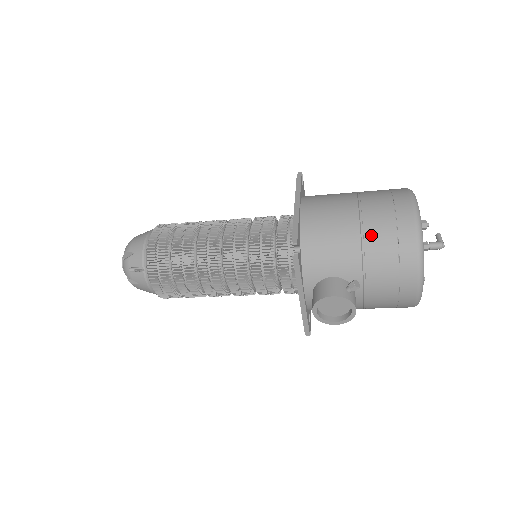
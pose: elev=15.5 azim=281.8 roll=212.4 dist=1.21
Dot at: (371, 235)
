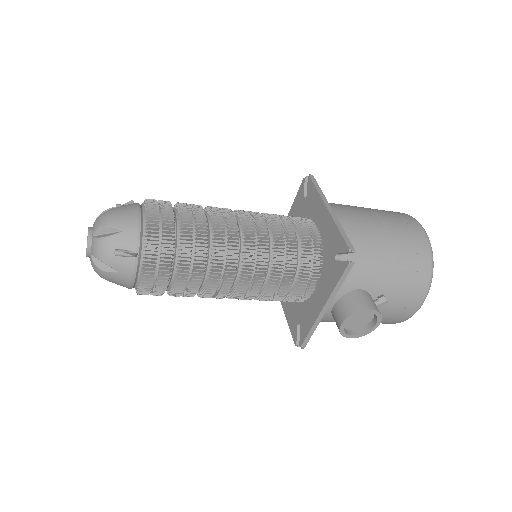
Dot at: (398, 253)
